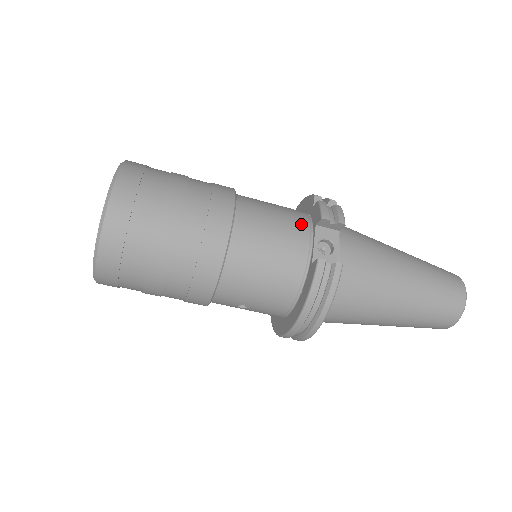
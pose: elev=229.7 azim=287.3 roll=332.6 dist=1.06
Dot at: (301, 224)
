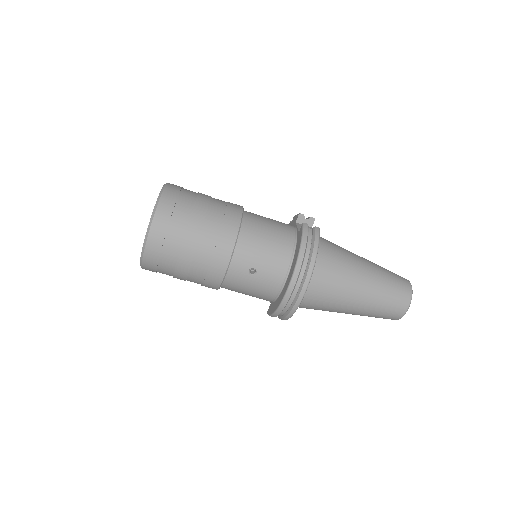
Dot at: occluded
